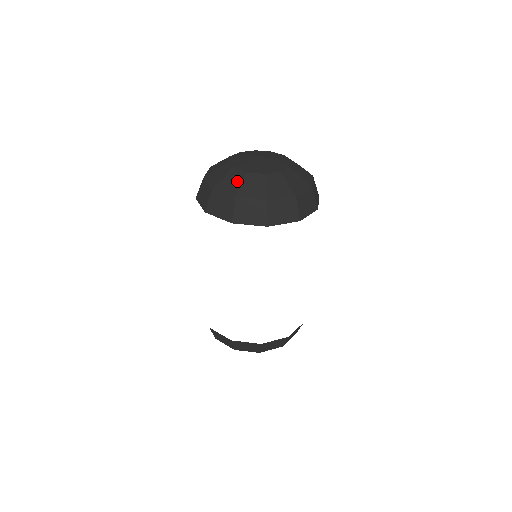
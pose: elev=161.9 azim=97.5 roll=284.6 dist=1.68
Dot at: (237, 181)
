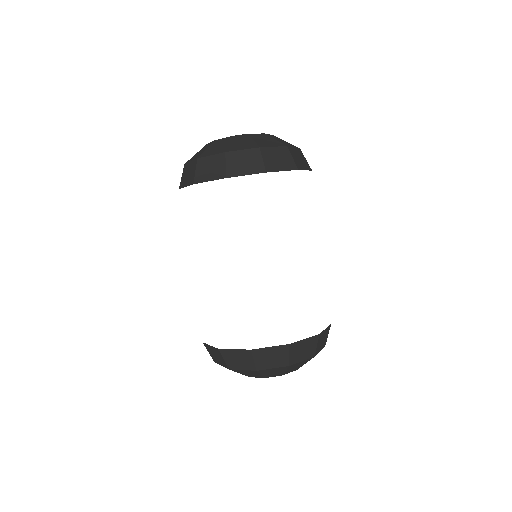
Dot at: (205, 149)
